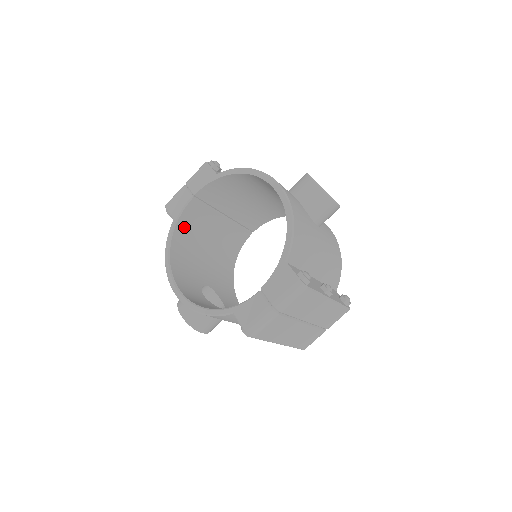
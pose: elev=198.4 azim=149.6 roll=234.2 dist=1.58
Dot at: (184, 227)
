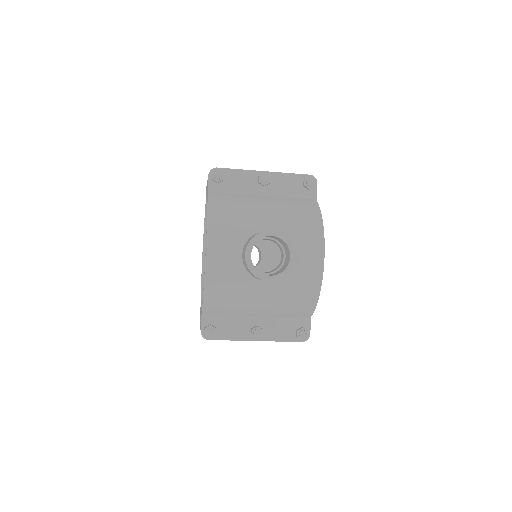
Dot at: occluded
